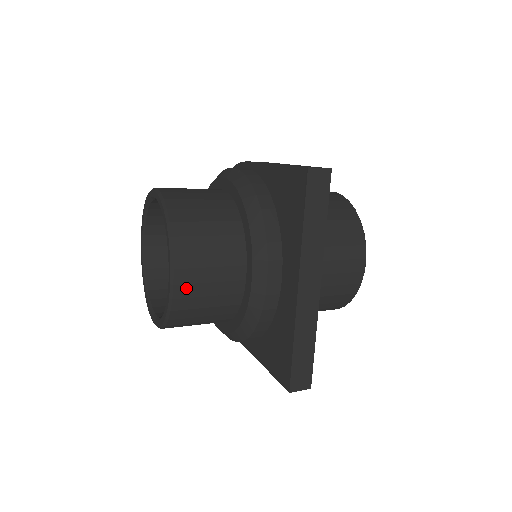
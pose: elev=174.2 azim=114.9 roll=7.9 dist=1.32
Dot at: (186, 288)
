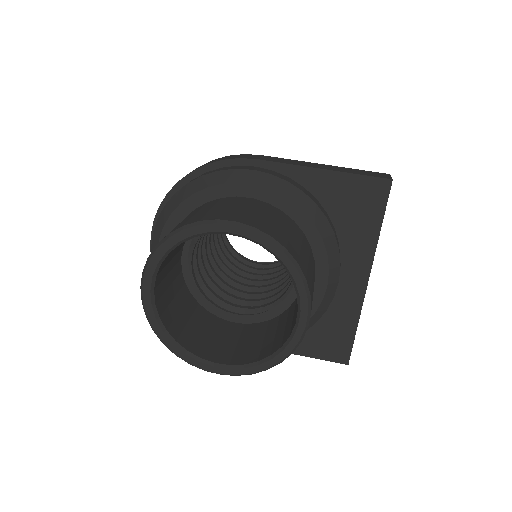
Dot at: occluded
